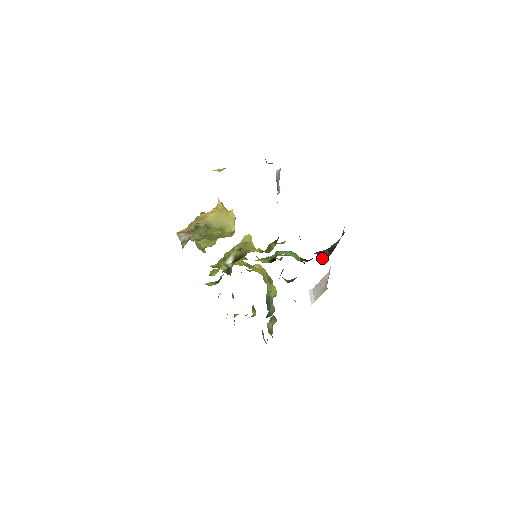
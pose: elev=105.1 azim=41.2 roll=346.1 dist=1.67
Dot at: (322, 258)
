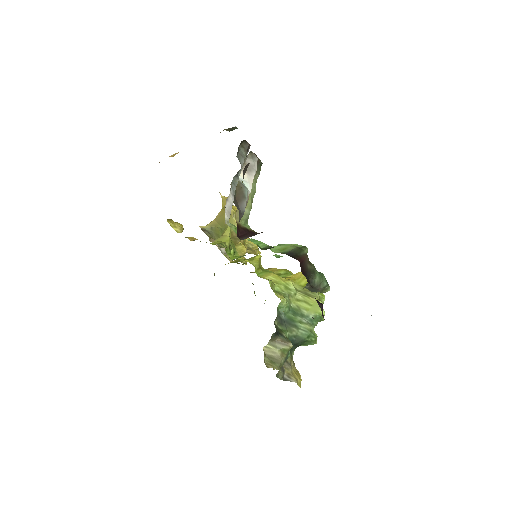
Dot at: (248, 236)
